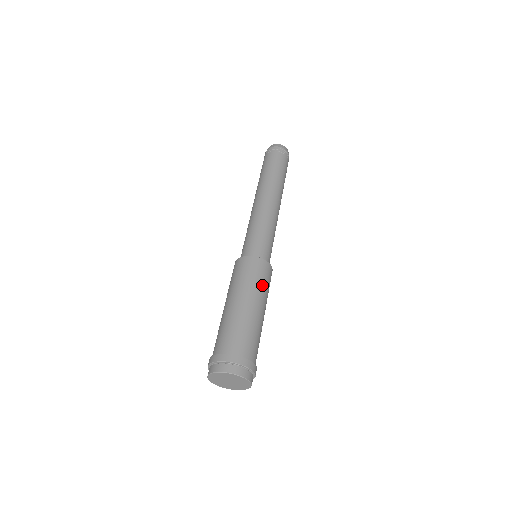
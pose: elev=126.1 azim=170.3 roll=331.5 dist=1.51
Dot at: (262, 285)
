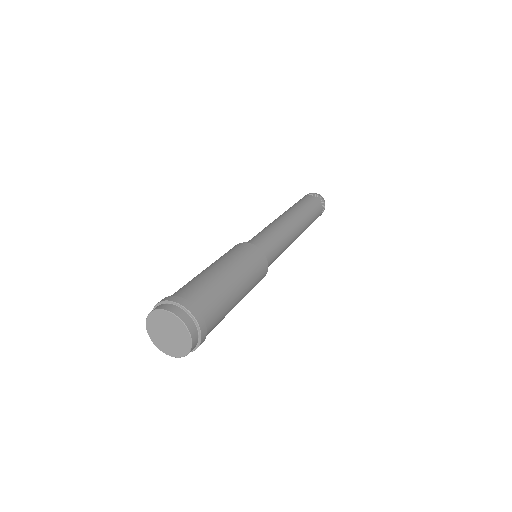
Dot at: (248, 265)
